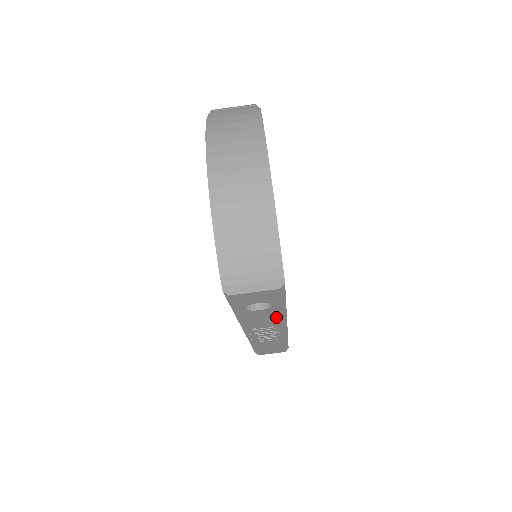
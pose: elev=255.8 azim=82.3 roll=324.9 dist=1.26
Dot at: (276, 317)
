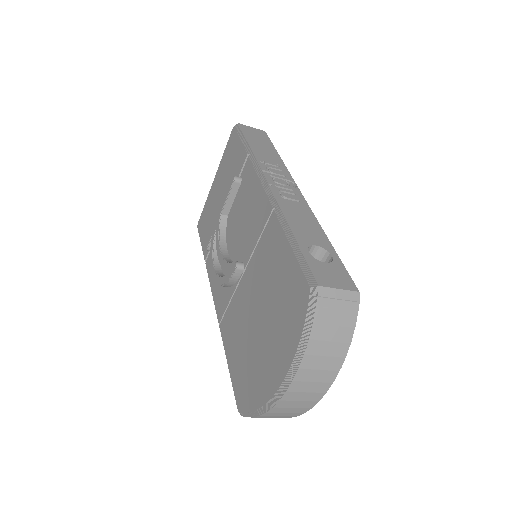
Dot at: occluded
